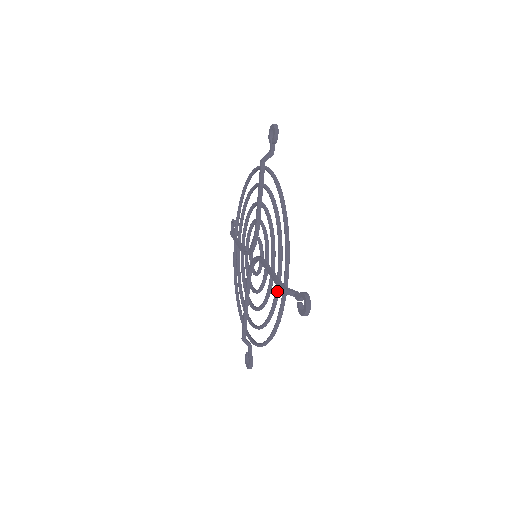
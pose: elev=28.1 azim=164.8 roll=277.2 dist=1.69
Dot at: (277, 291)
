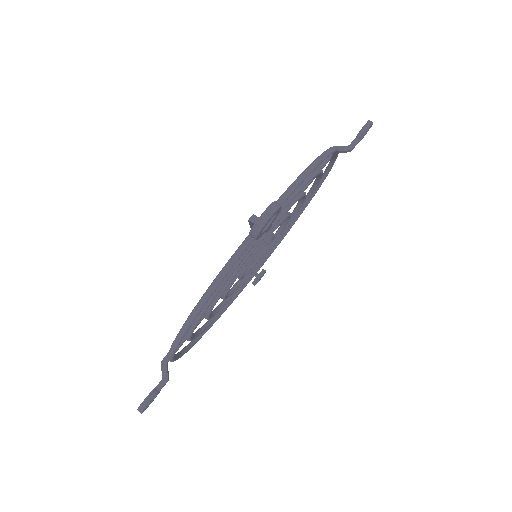
Dot at: occluded
